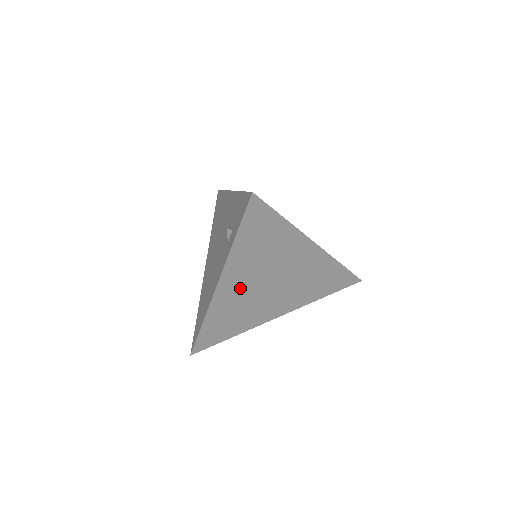
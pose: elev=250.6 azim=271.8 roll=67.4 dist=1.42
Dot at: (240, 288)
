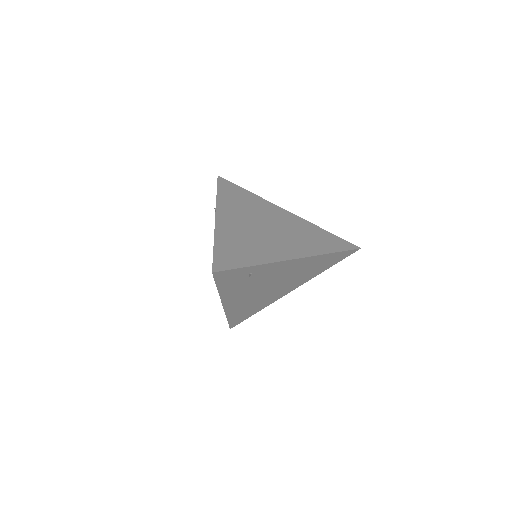
Dot at: (238, 223)
